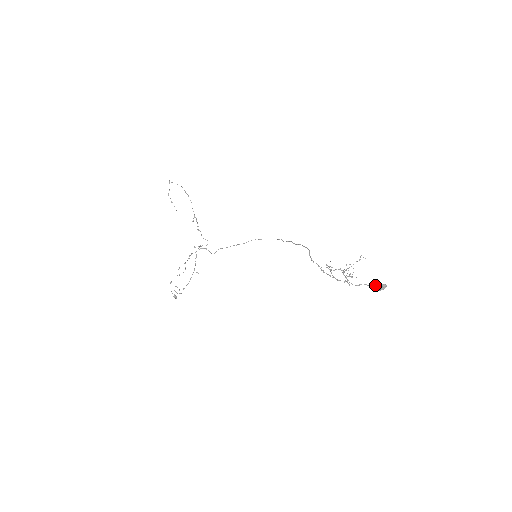
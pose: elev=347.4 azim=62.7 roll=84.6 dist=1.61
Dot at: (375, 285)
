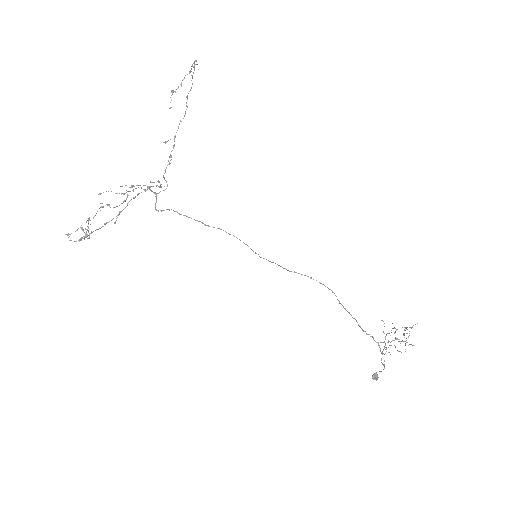
Dot at: occluded
